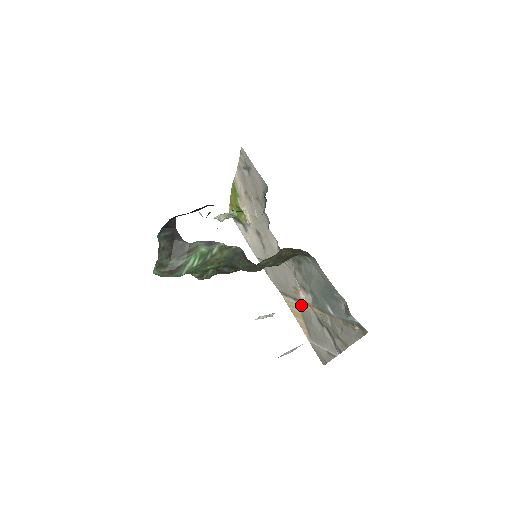
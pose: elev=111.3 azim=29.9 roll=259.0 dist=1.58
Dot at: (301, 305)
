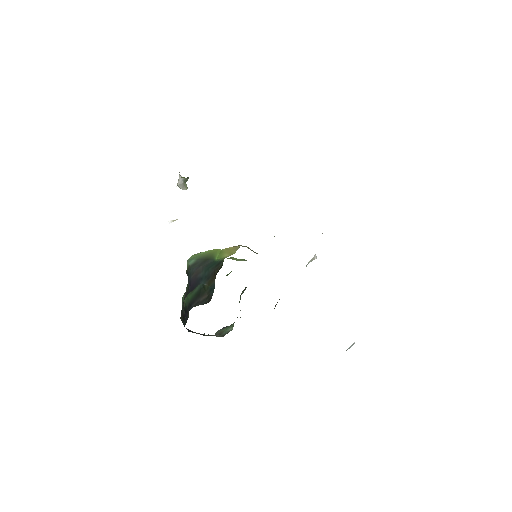
Dot at: occluded
